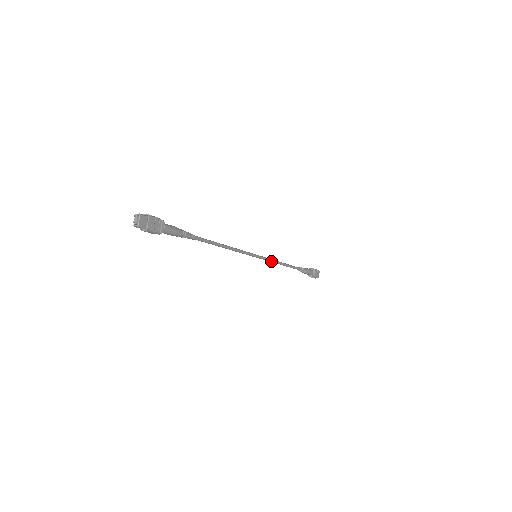
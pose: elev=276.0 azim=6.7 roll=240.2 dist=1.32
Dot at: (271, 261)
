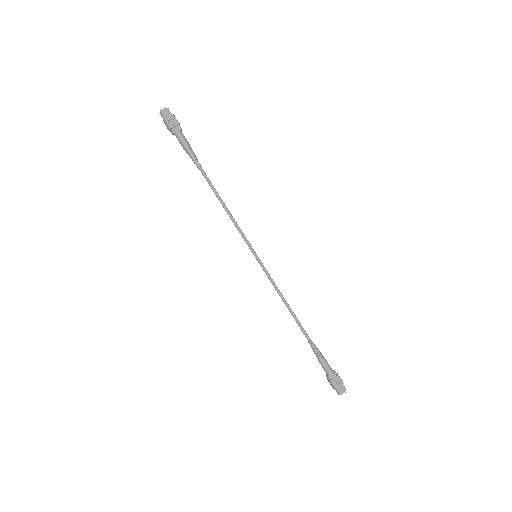
Dot at: (273, 283)
